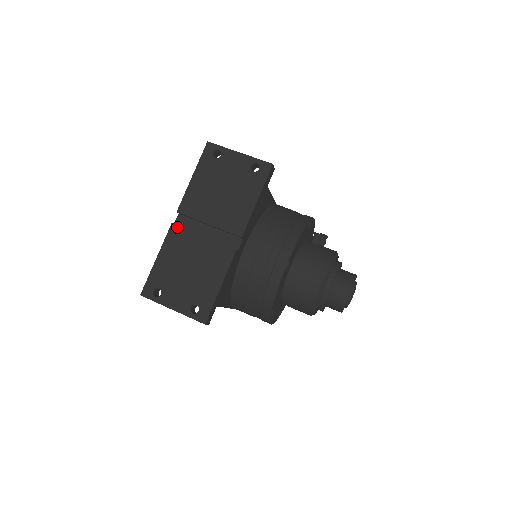
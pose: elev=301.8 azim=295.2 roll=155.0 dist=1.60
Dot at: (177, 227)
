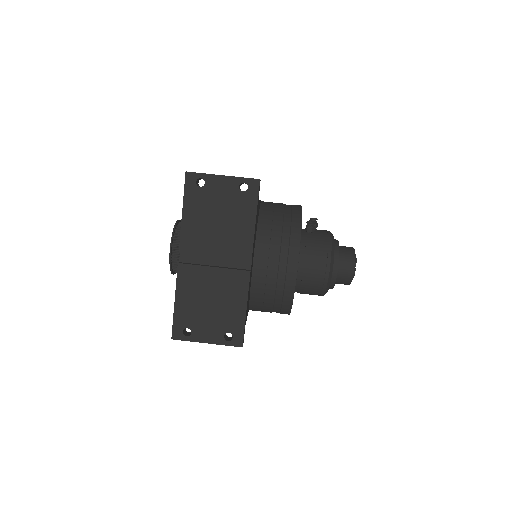
Dot at: (185, 266)
